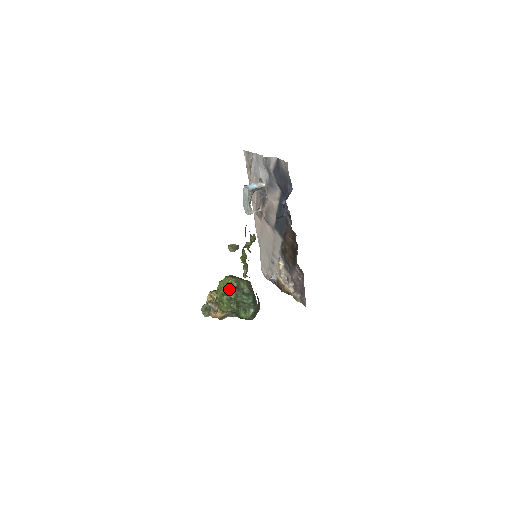
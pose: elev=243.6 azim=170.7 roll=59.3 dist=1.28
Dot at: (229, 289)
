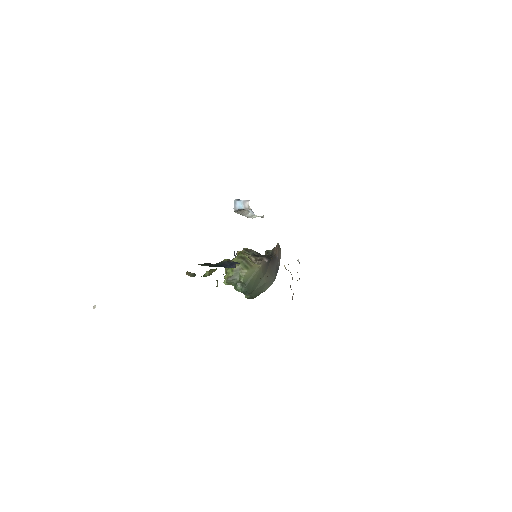
Dot at: (225, 276)
